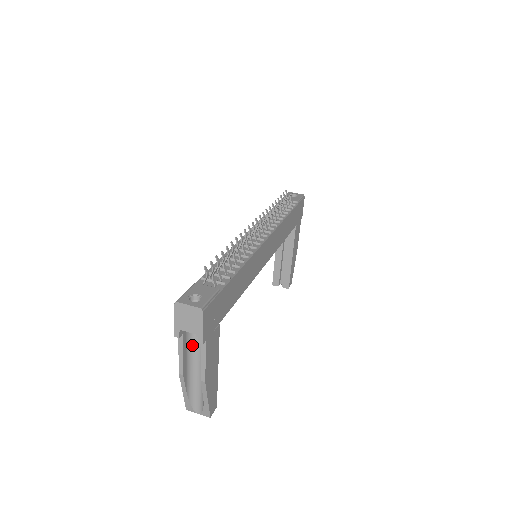
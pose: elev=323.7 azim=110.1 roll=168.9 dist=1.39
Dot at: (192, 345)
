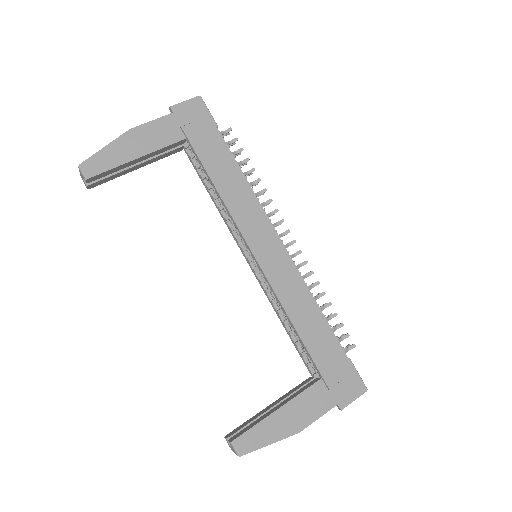
Dot at: occluded
